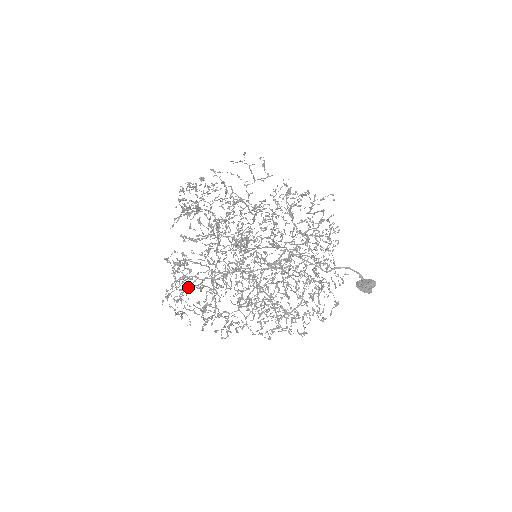
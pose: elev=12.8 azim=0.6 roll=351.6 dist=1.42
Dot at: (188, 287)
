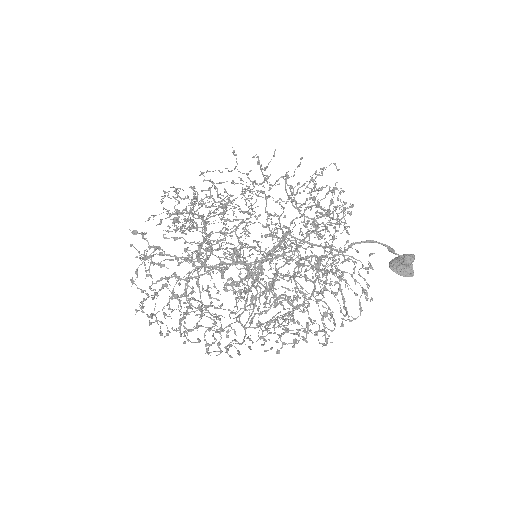
Dot at: (171, 296)
